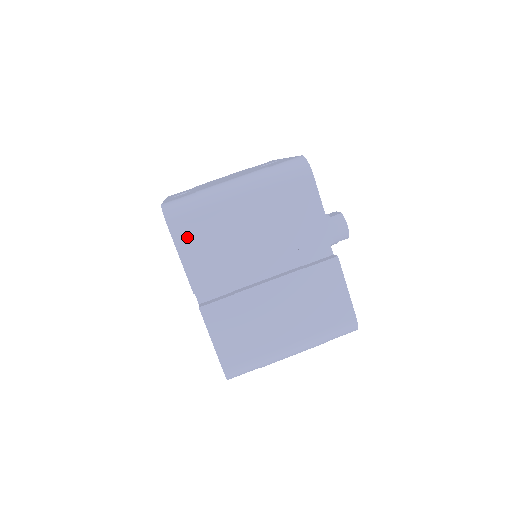
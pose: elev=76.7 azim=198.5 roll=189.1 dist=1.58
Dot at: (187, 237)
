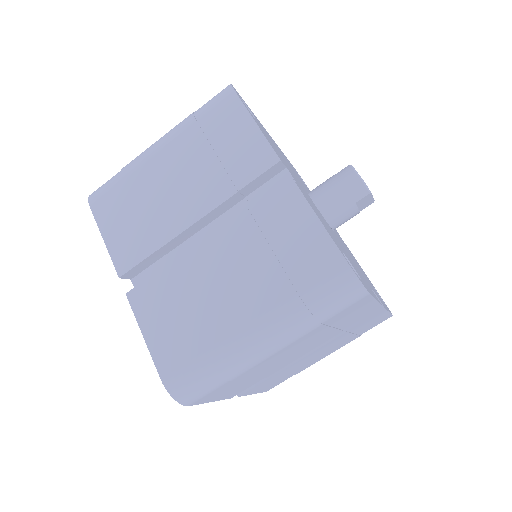
Dot at: (108, 211)
